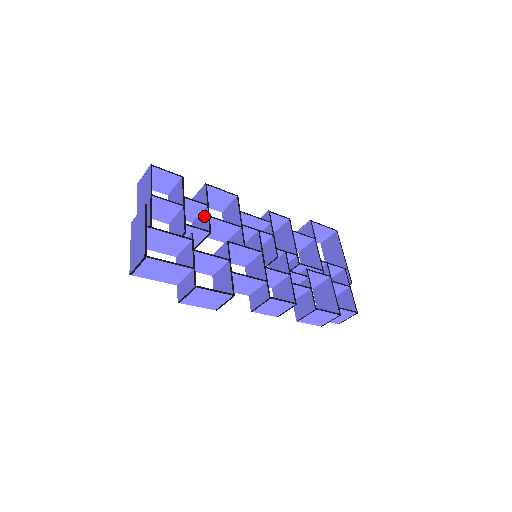
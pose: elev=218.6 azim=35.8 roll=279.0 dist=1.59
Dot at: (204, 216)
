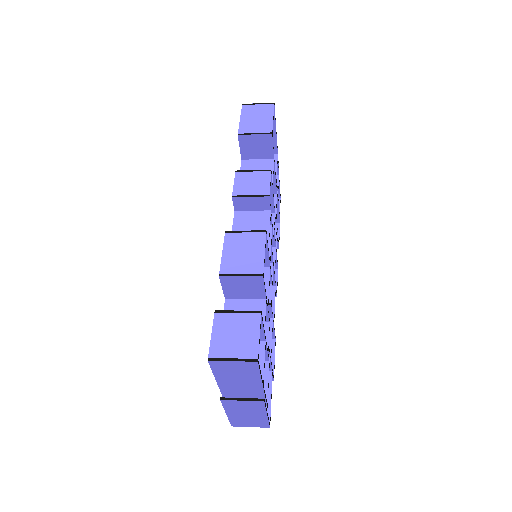
Dot at: occluded
